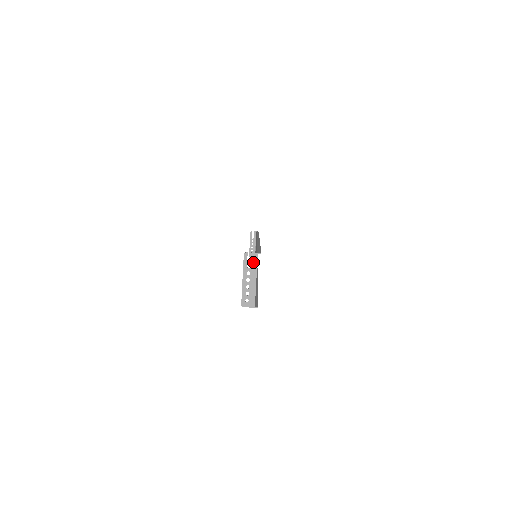
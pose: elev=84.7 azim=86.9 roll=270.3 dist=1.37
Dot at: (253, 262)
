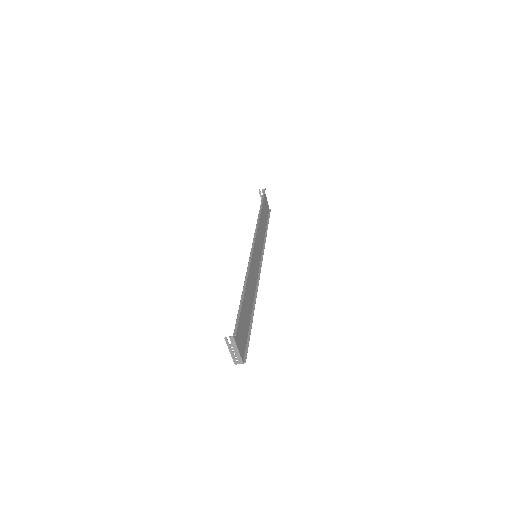
Dot at: (232, 341)
